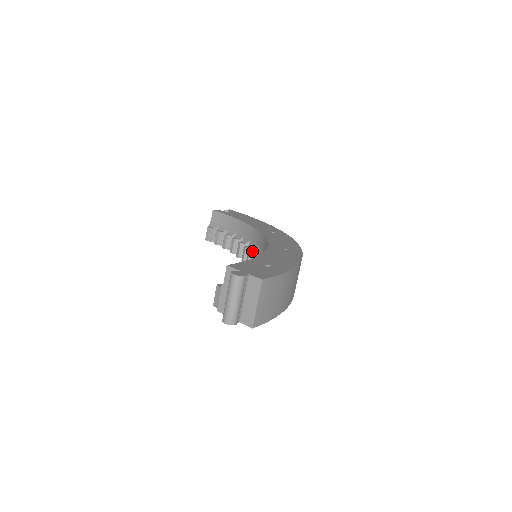
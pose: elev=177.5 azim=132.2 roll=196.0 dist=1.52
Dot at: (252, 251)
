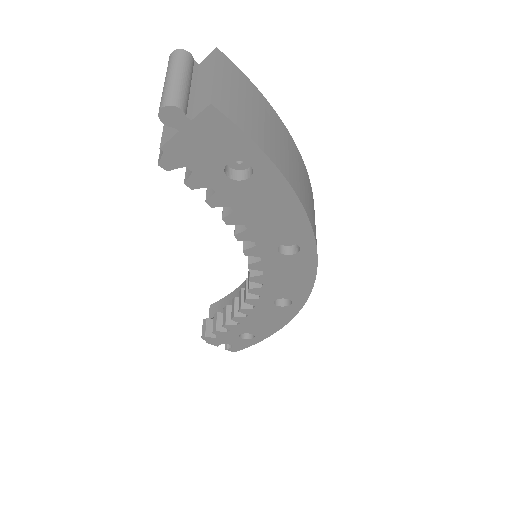
Dot at: occluded
